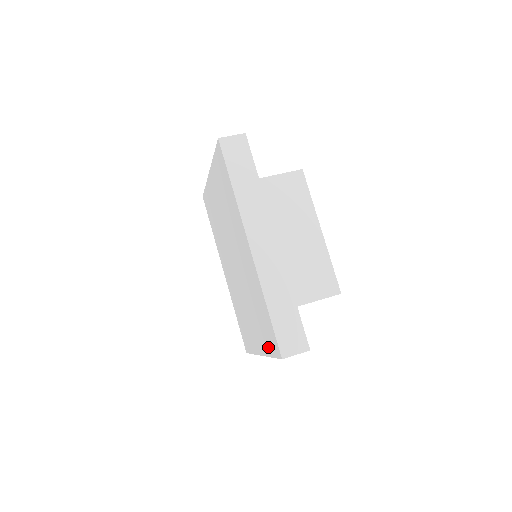
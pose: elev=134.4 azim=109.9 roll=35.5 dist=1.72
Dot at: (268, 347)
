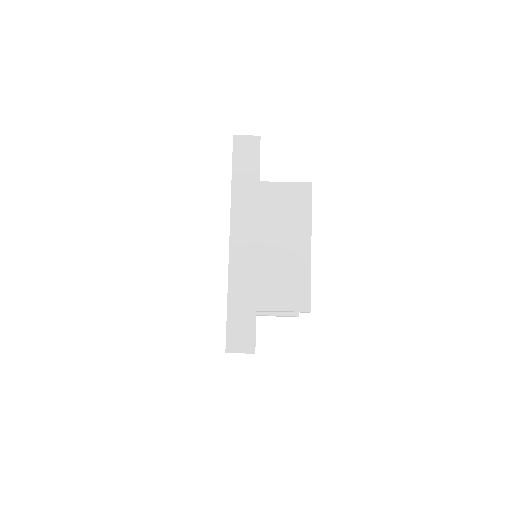
Dot at: occluded
